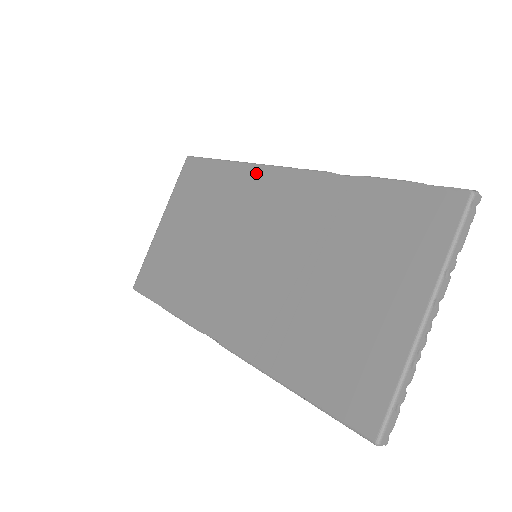
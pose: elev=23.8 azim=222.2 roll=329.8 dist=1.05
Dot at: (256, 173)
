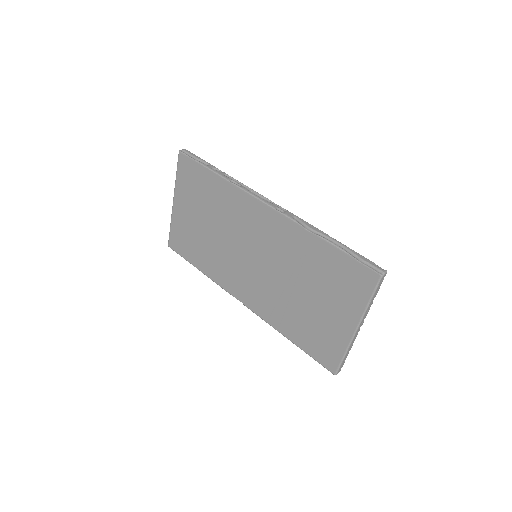
Dot at: (244, 198)
